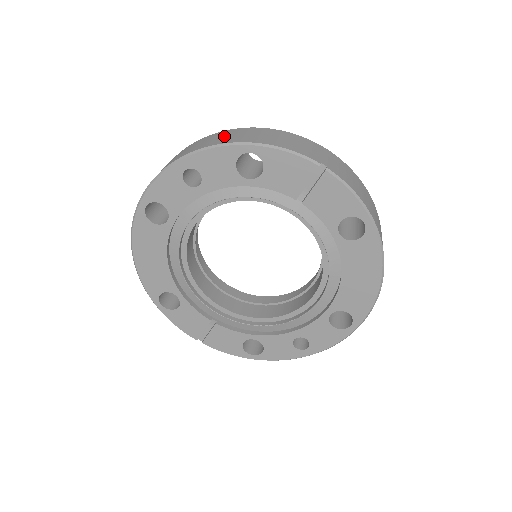
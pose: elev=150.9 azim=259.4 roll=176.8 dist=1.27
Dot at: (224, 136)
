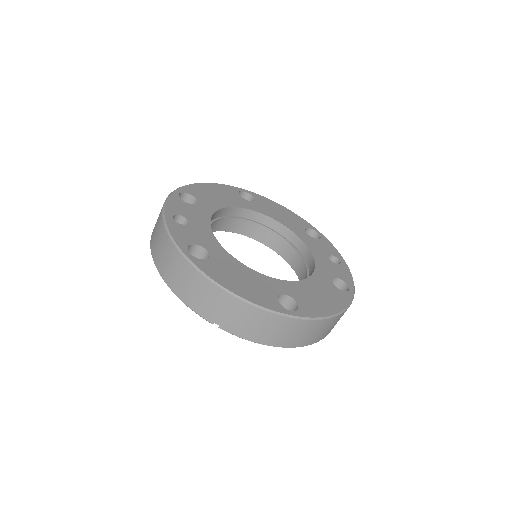
Dot at: (163, 254)
